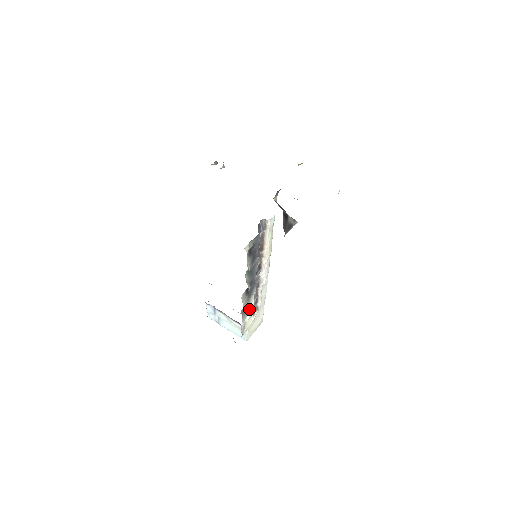
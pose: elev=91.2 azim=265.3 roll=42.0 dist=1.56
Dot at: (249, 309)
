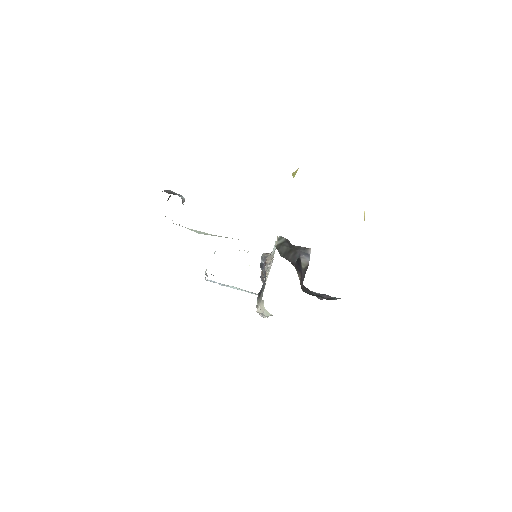
Dot at: occluded
